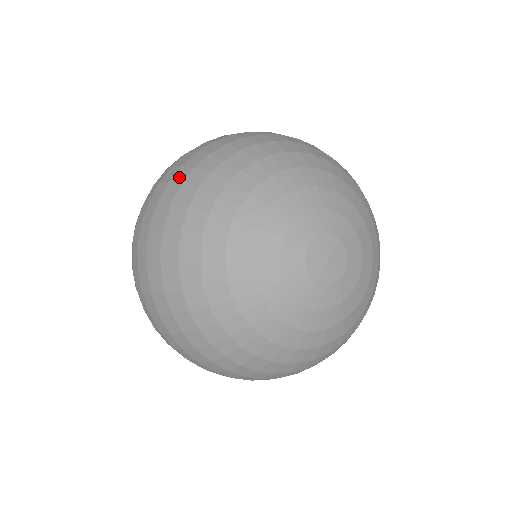
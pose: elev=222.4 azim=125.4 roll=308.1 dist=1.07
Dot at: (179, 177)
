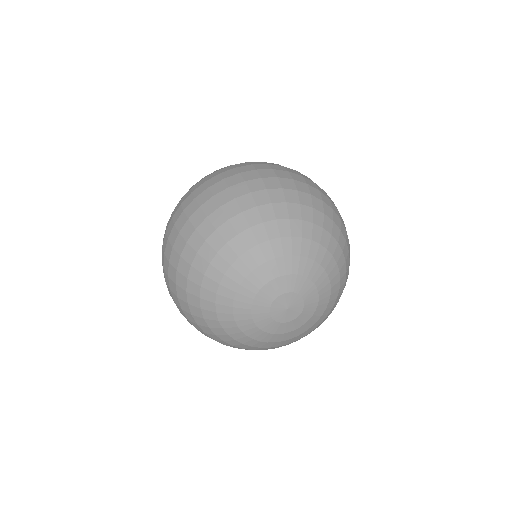
Dot at: (173, 261)
